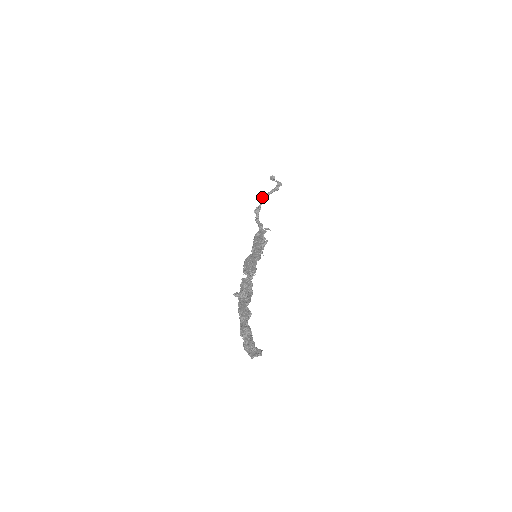
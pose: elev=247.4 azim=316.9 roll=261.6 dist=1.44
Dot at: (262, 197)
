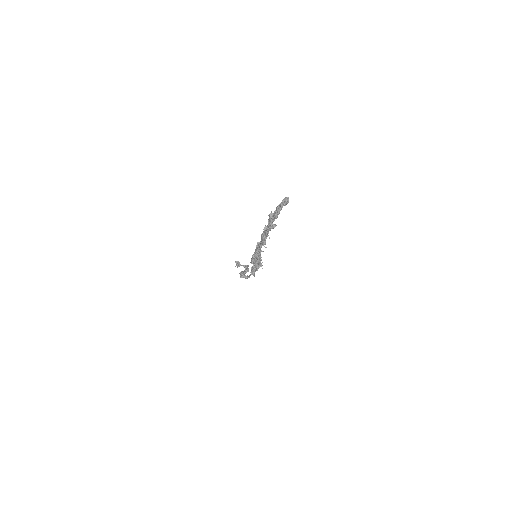
Dot at: occluded
